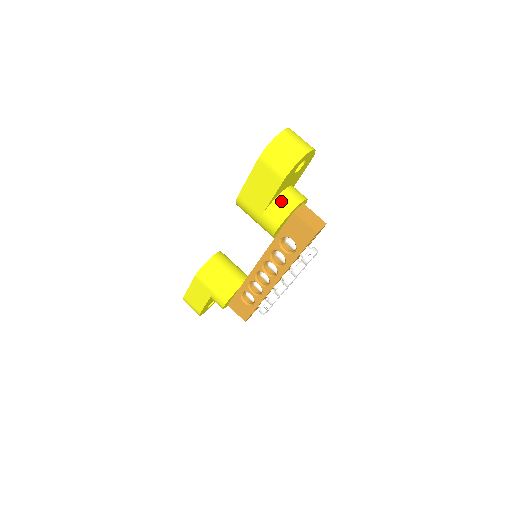
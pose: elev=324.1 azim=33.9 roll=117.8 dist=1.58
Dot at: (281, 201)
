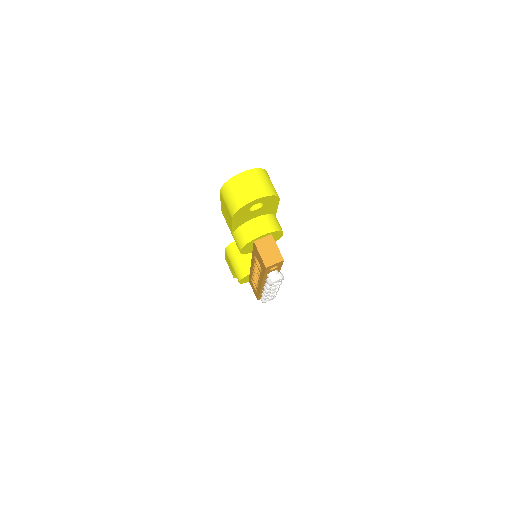
Dot at: (244, 229)
